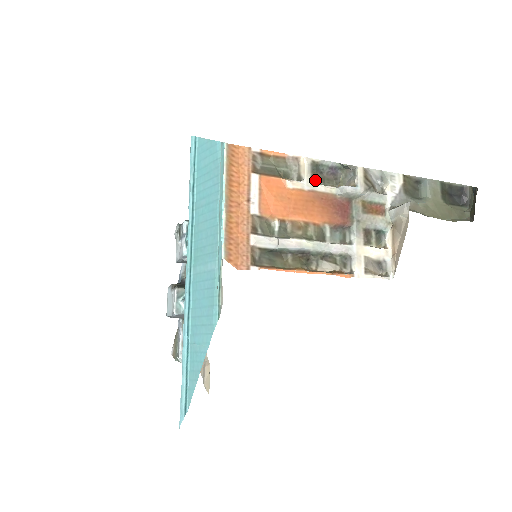
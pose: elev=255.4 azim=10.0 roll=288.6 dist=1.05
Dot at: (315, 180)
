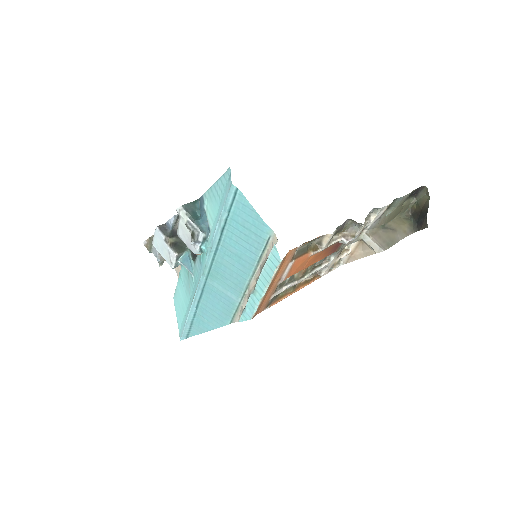
Dot at: (330, 241)
